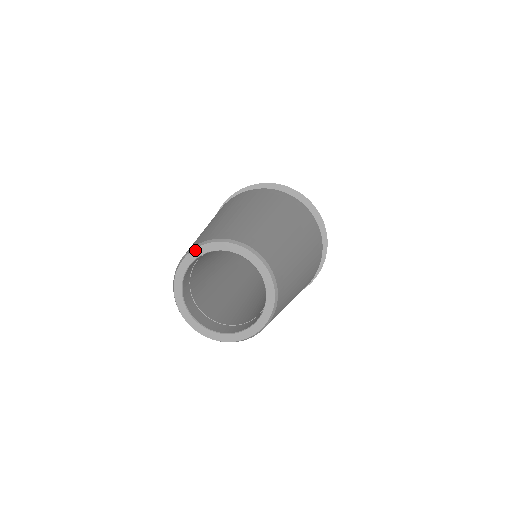
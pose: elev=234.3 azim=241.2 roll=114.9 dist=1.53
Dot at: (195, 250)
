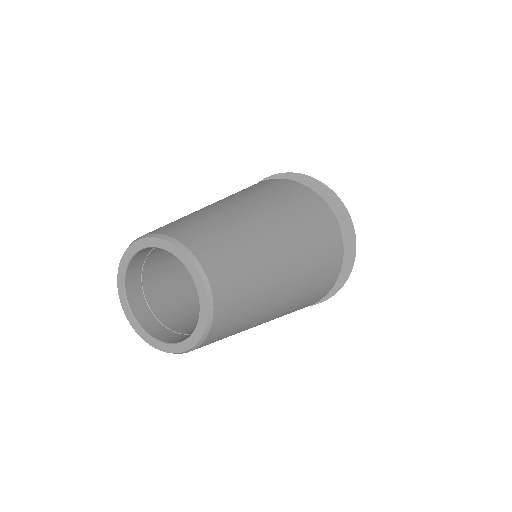
Dot at: (118, 282)
